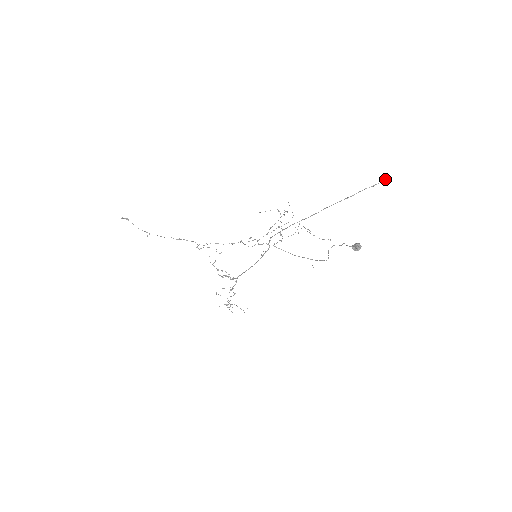
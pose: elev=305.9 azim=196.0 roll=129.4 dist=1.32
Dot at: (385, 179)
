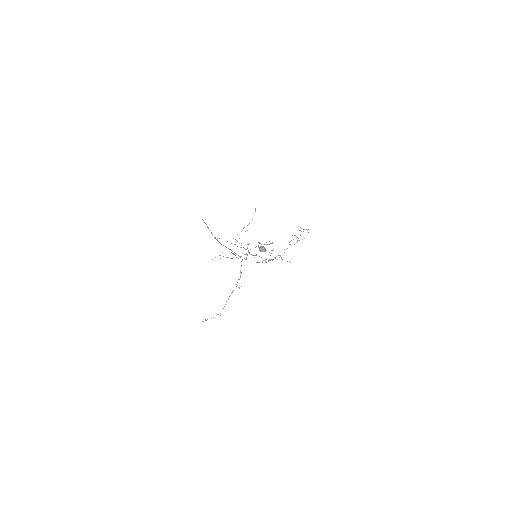
Dot at: occluded
